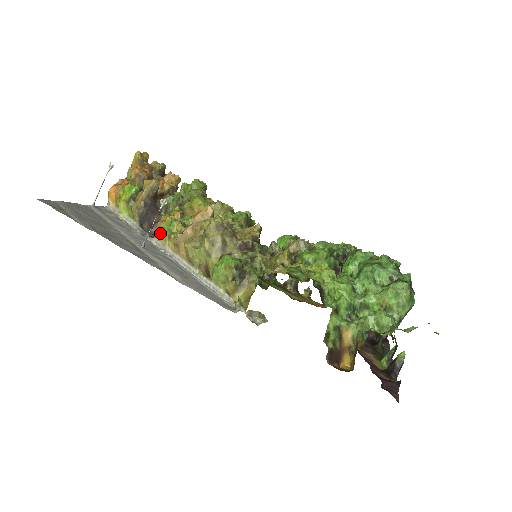
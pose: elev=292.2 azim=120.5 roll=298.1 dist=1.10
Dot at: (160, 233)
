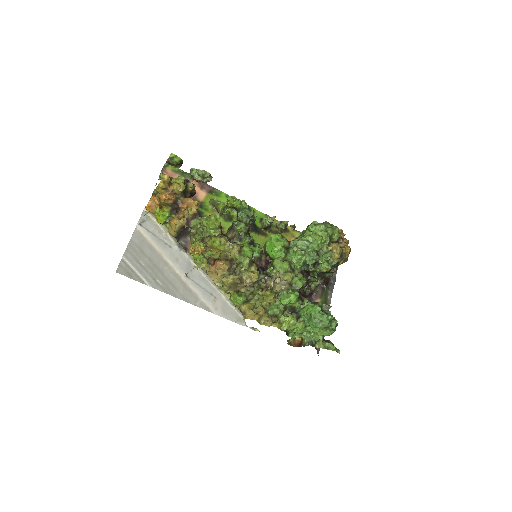
Dot at: (193, 256)
